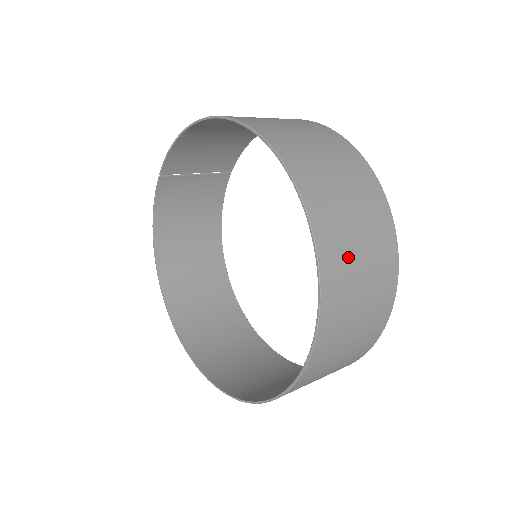
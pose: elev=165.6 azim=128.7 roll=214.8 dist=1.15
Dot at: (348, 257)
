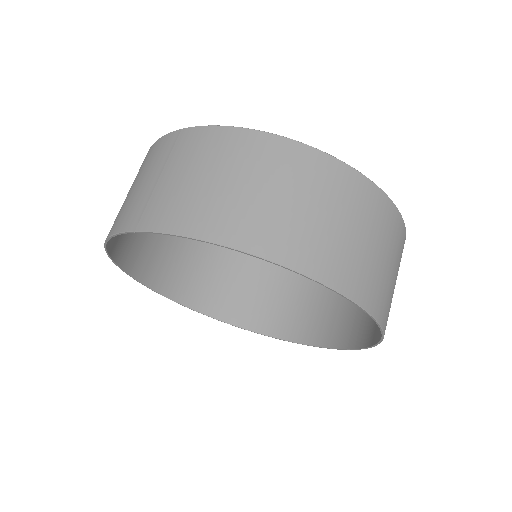
Dot at: occluded
